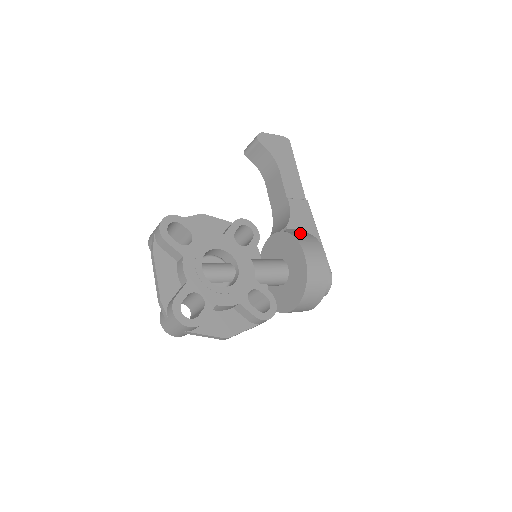
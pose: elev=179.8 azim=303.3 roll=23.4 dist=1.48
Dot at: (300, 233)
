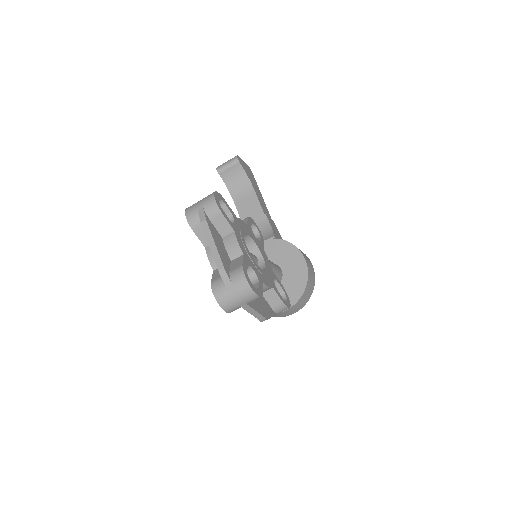
Dot at: occluded
